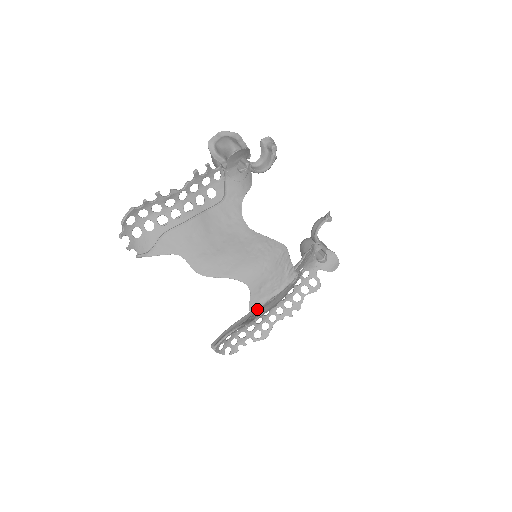
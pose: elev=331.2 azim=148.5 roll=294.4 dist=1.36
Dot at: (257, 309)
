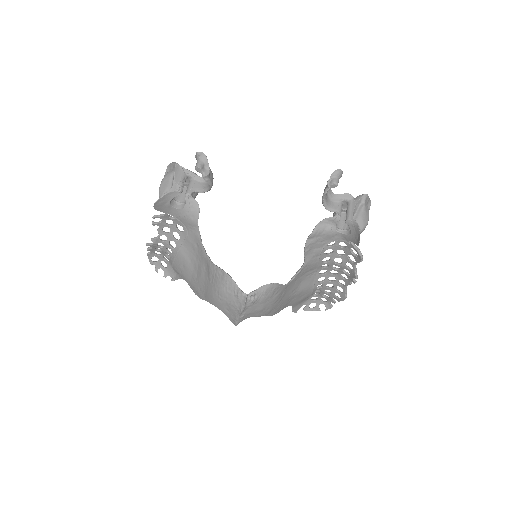
Dot at: (236, 323)
